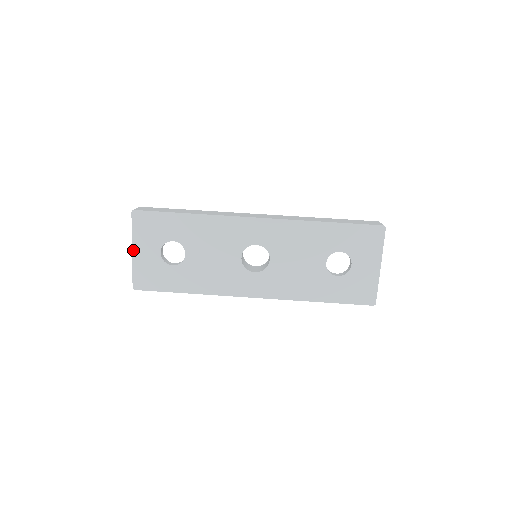
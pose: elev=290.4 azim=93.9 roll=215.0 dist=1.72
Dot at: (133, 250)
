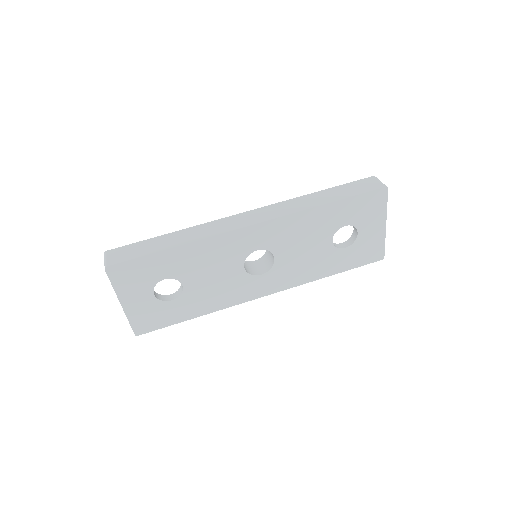
Dot at: (121, 303)
